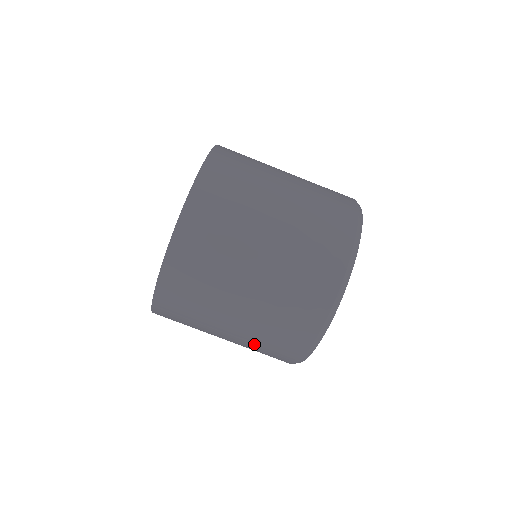
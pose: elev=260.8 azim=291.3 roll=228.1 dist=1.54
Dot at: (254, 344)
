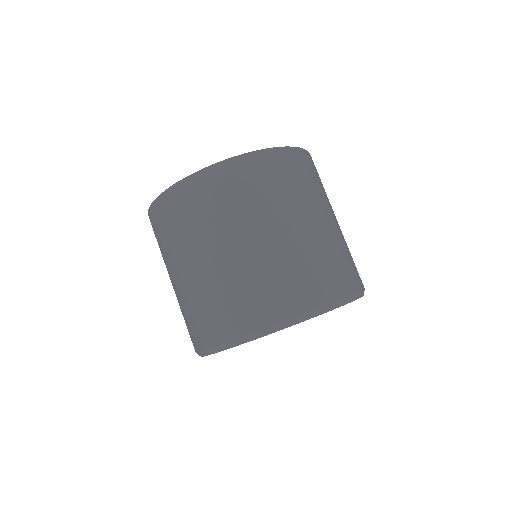
Dot at: (224, 286)
